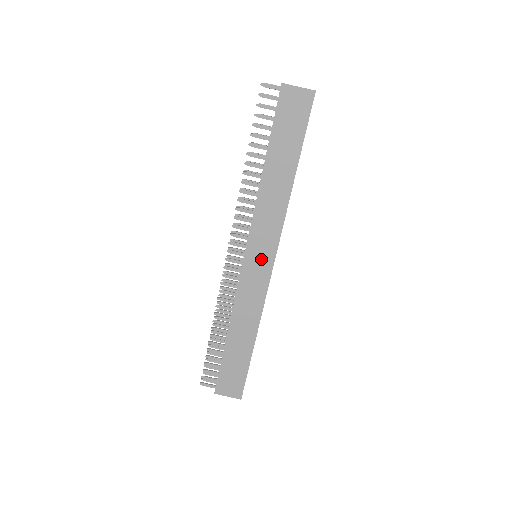
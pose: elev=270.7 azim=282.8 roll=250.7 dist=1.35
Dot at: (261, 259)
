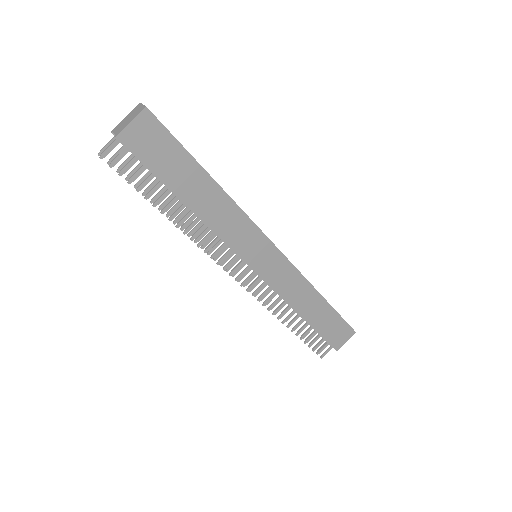
Dot at: (264, 255)
